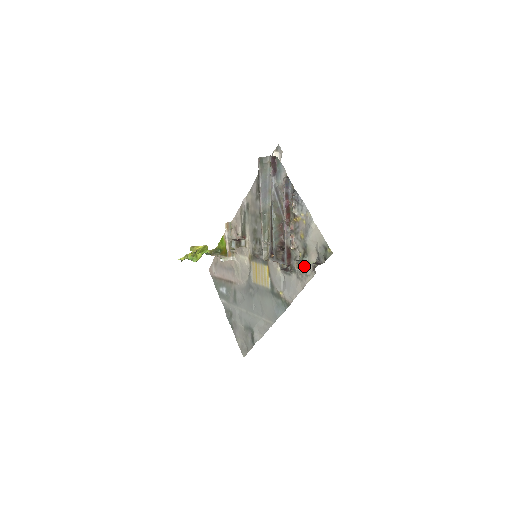
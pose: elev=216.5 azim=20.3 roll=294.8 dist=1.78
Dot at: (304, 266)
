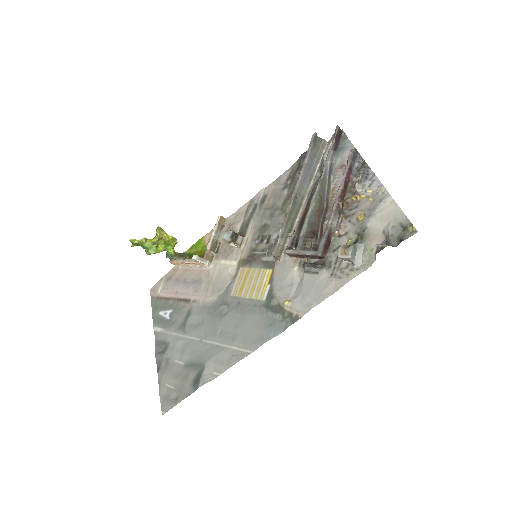
Dot at: (355, 253)
